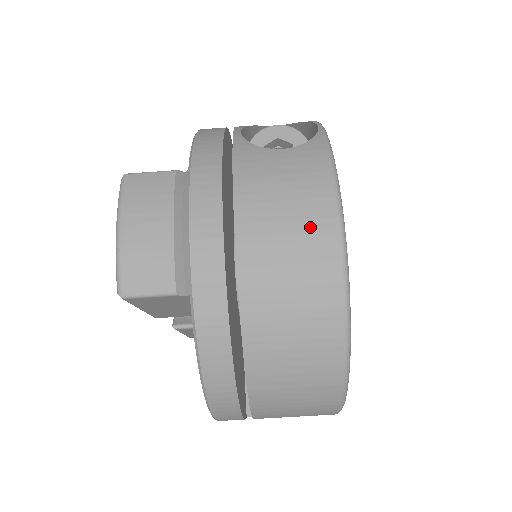
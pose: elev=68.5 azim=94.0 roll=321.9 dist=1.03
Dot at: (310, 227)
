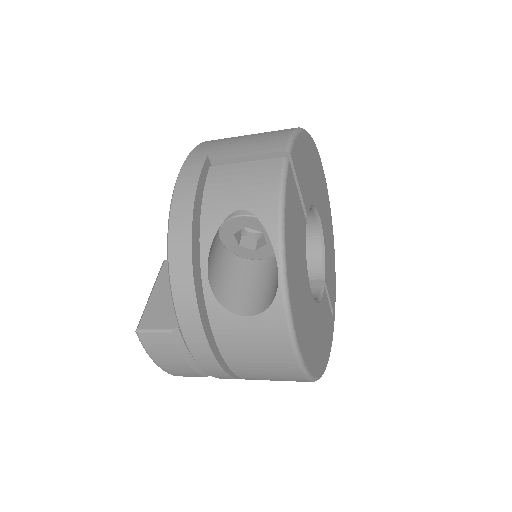
Dot at: (280, 370)
